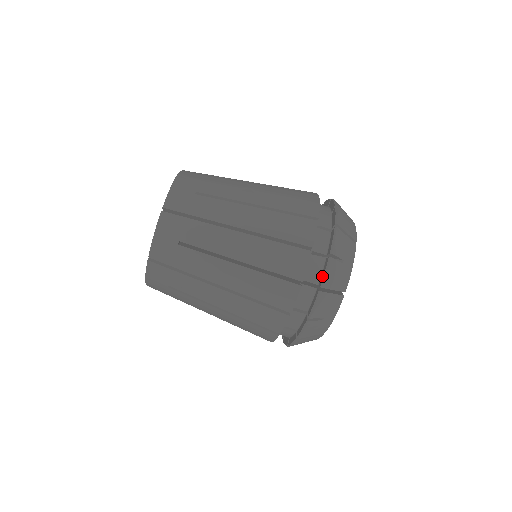
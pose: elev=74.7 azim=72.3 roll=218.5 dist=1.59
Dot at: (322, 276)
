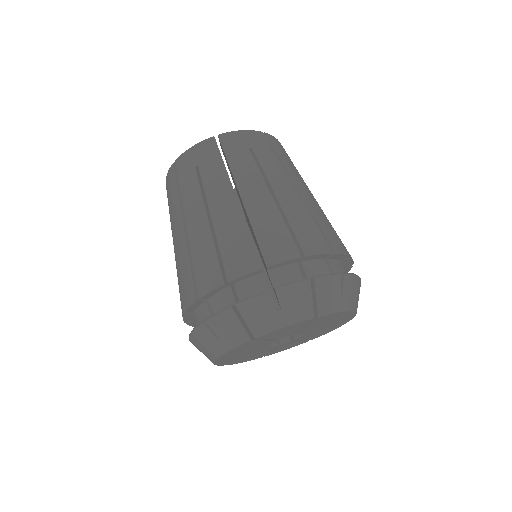
Dot at: (321, 276)
